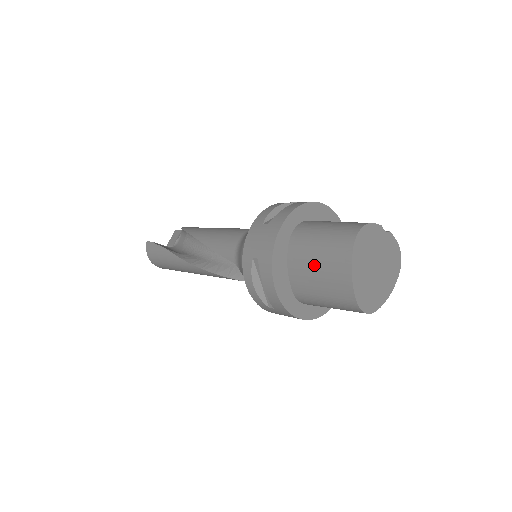
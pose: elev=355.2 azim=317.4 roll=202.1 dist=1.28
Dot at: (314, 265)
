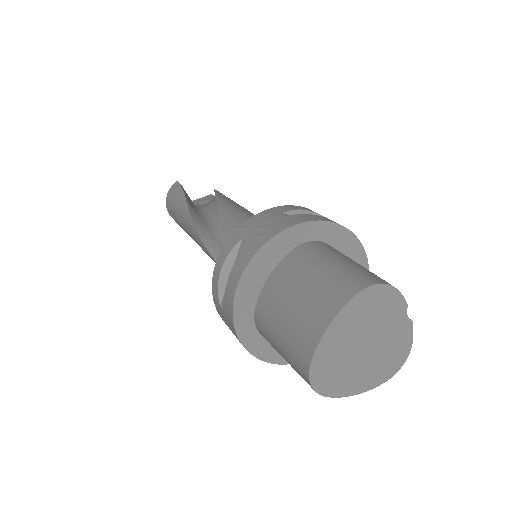
Dot at: (298, 289)
